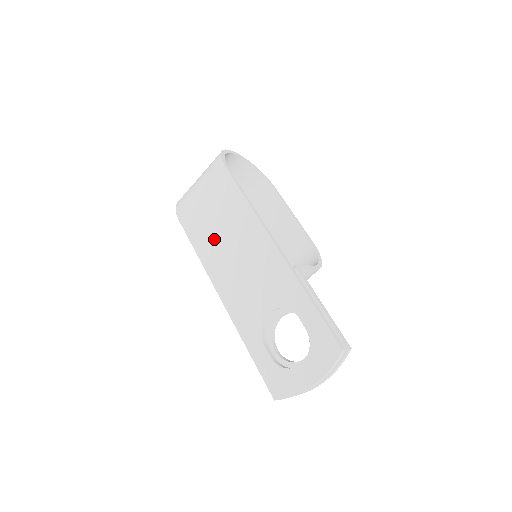
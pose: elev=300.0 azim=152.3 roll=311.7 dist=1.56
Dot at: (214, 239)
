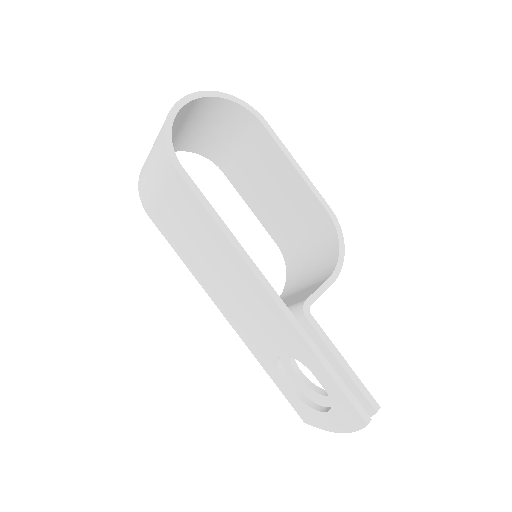
Dot at: (196, 255)
